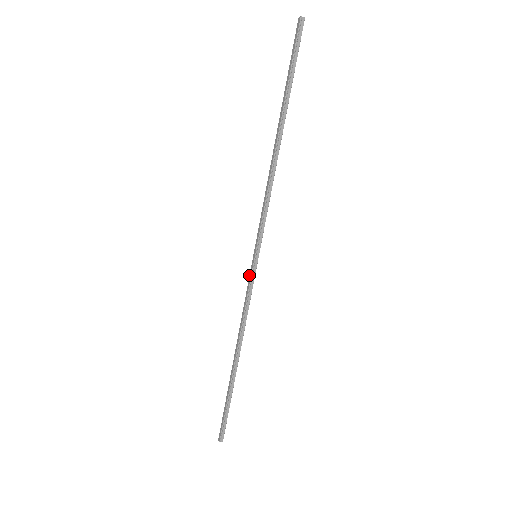
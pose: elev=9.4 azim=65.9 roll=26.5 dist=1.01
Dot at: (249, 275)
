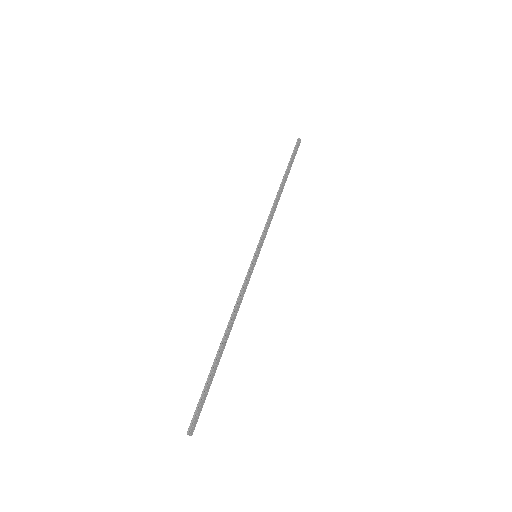
Dot at: (250, 271)
